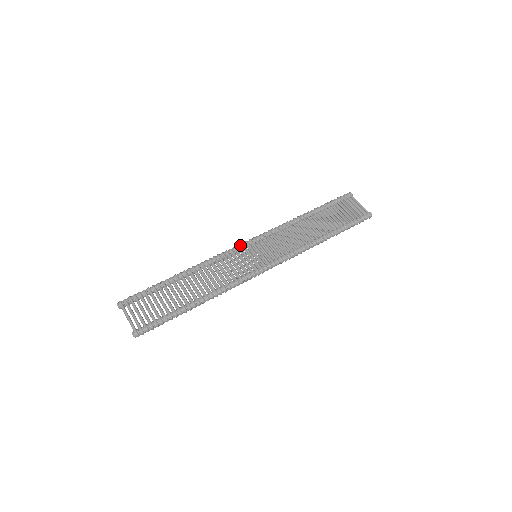
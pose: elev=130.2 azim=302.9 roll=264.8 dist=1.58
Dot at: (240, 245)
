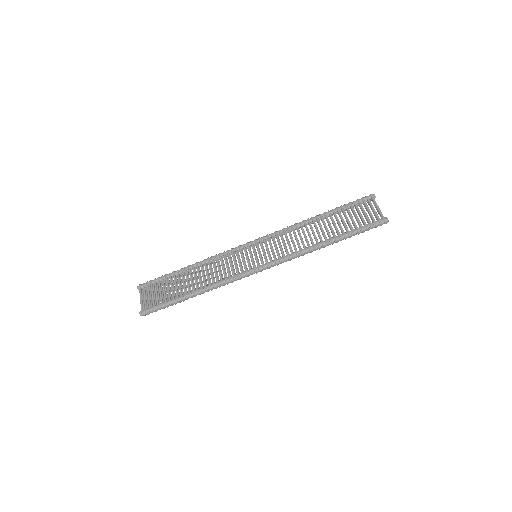
Dot at: (245, 244)
